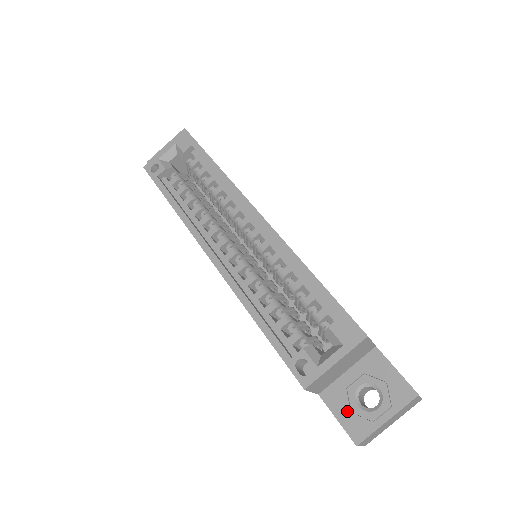
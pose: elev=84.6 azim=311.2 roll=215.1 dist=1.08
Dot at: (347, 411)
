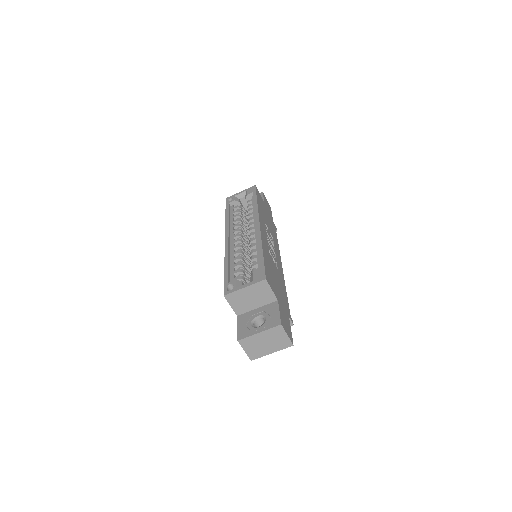
Dot at: (244, 325)
